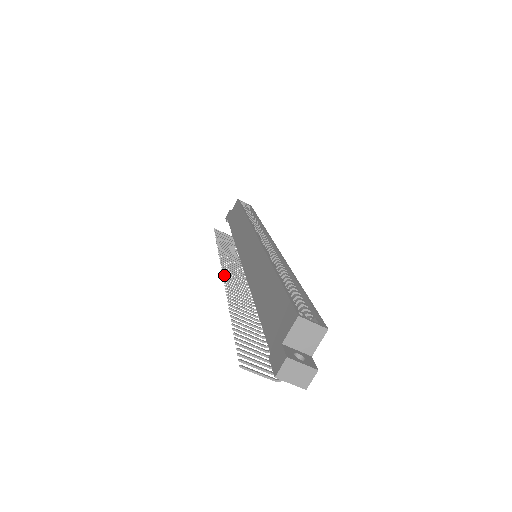
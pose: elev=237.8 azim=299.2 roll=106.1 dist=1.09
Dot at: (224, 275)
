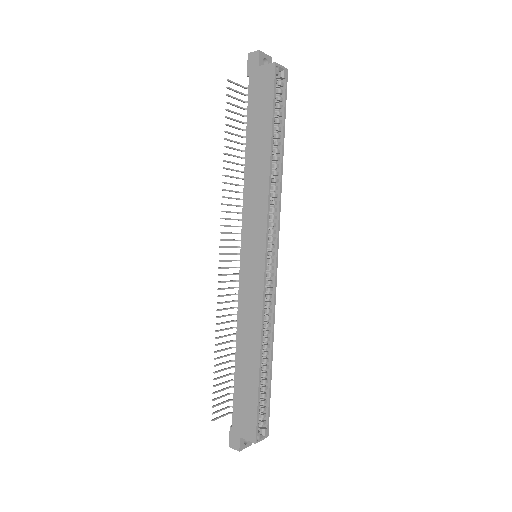
Dot at: occluded
